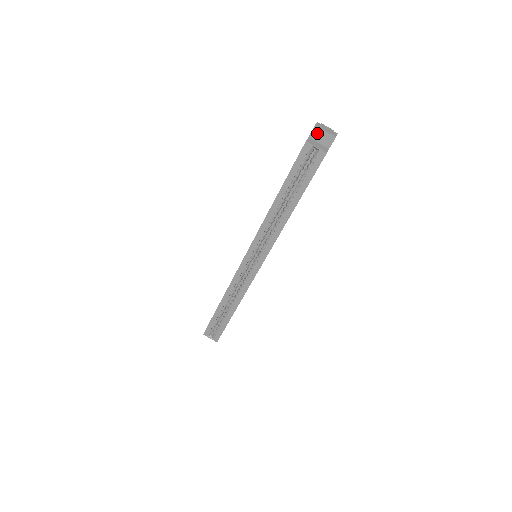
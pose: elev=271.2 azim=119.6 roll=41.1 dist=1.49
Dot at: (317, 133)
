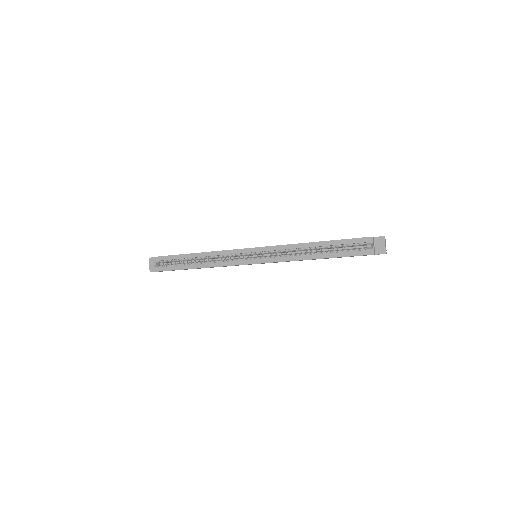
Dot at: (380, 241)
